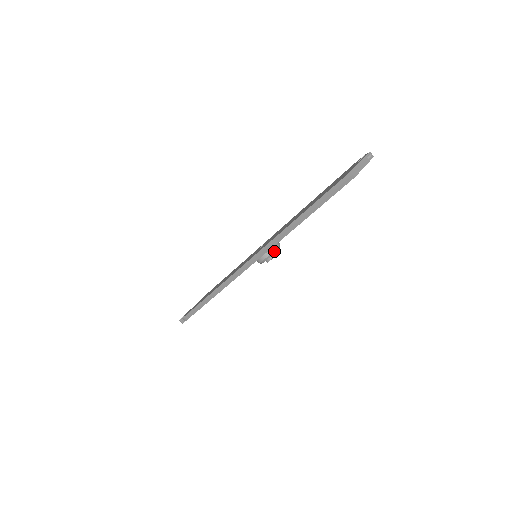
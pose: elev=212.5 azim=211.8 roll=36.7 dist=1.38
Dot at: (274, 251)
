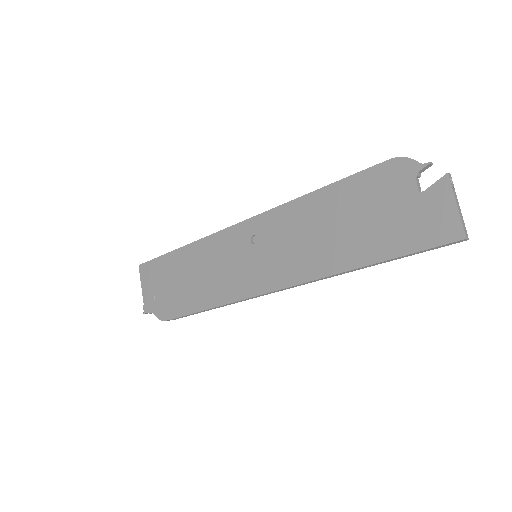
Dot at: occluded
